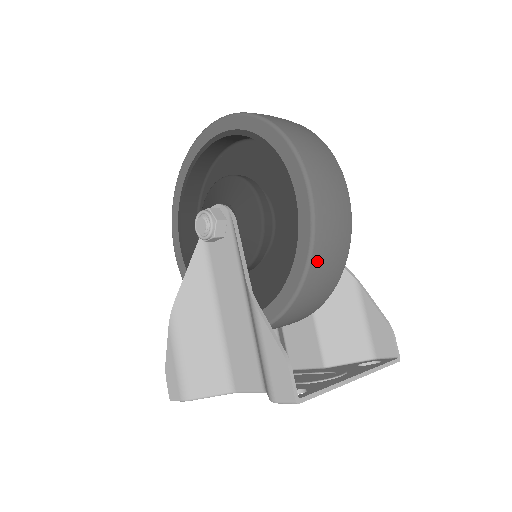
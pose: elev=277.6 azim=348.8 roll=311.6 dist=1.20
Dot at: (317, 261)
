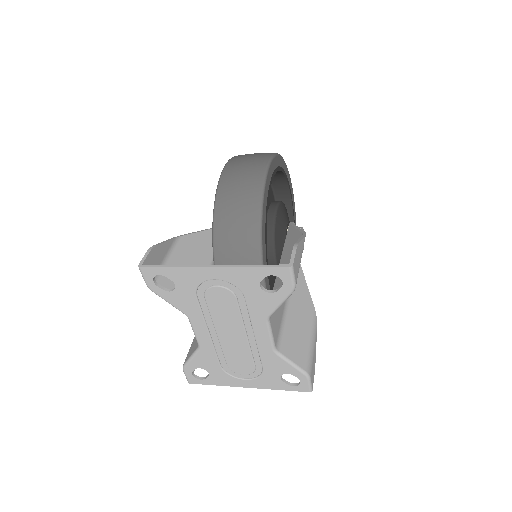
Dot at: (221, 205)
